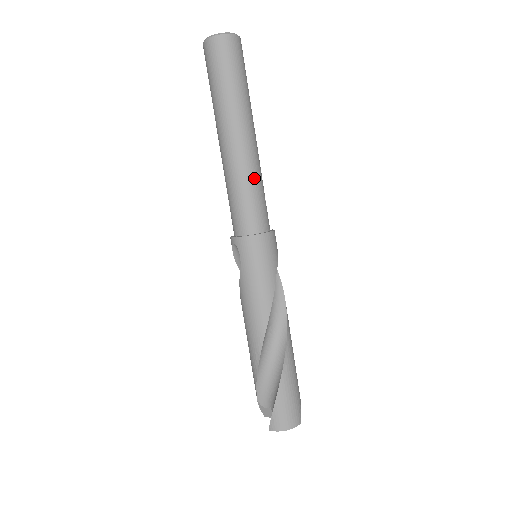
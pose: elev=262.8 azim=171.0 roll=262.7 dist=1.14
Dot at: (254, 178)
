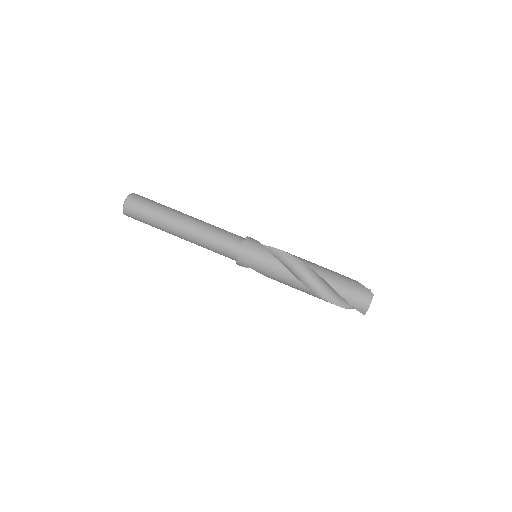
Dot at: (208, 233)
